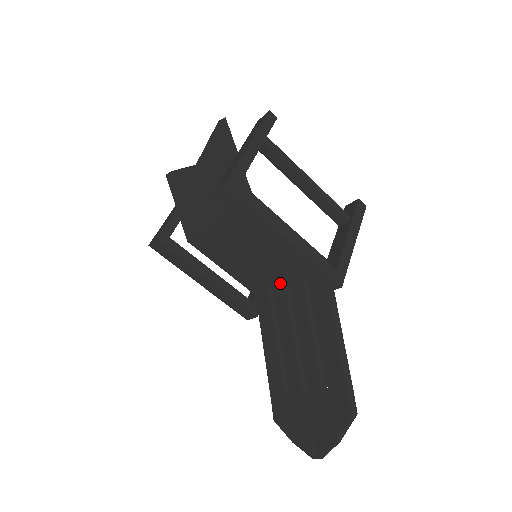
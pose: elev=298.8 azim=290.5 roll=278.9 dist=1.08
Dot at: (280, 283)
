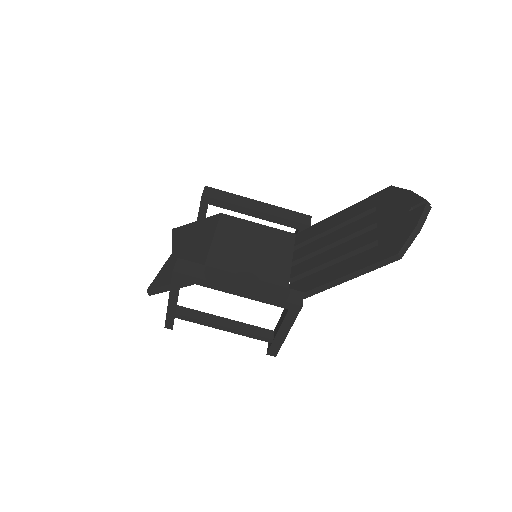
Dot at: (289, 269)
